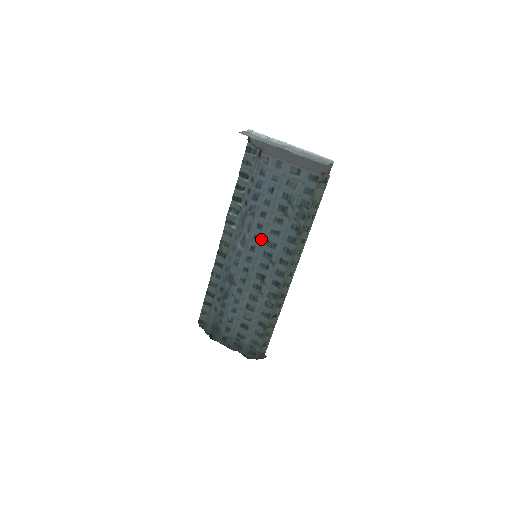
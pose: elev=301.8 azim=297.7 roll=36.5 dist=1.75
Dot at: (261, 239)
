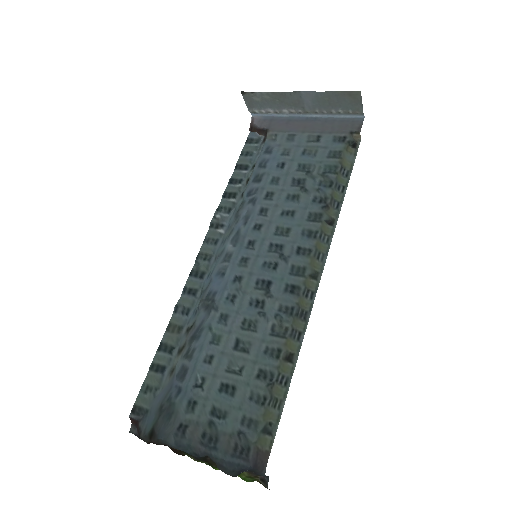
Dot at: (265, 228)
